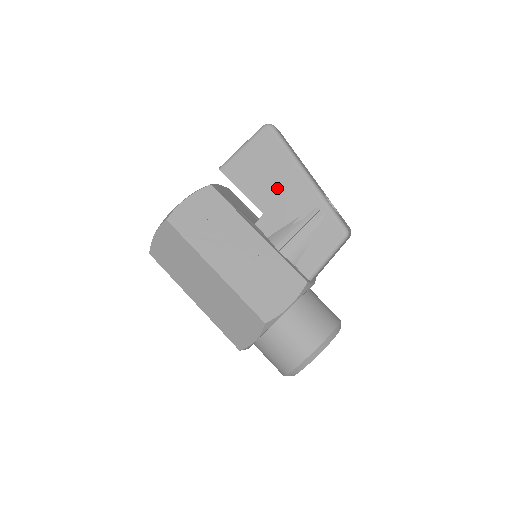
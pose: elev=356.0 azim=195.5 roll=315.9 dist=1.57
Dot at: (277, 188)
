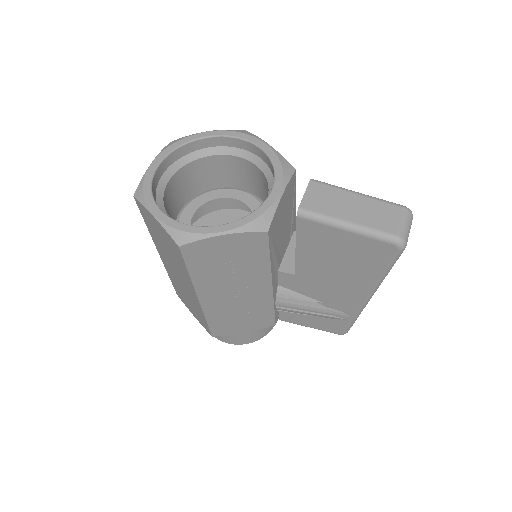
Dot at: (332, 279)
